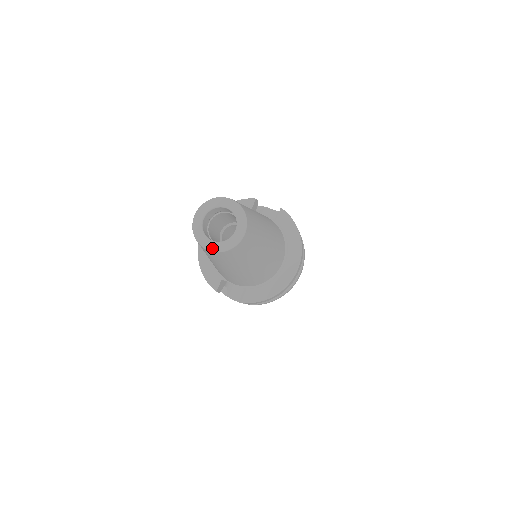
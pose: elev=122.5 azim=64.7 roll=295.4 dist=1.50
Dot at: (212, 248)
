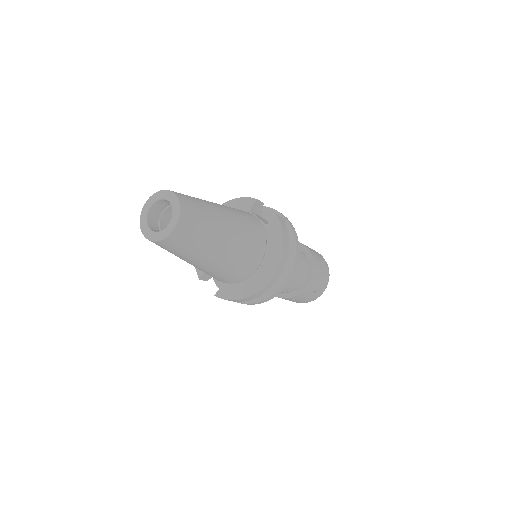
Dot at: (147, 236)
